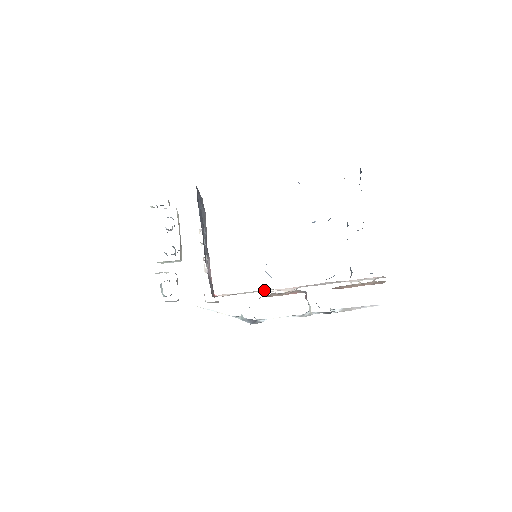
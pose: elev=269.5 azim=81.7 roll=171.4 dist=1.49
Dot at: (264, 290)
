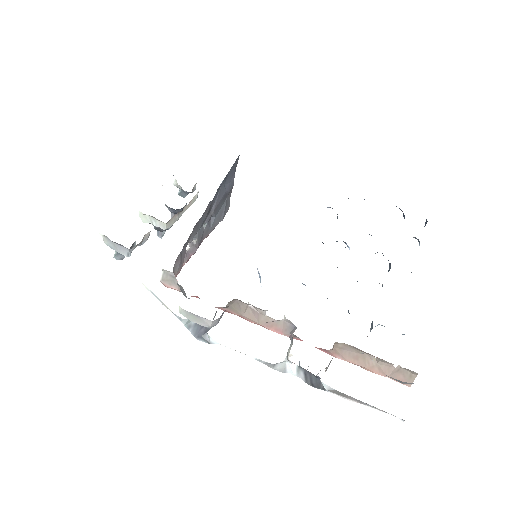
Dot at: occluded
